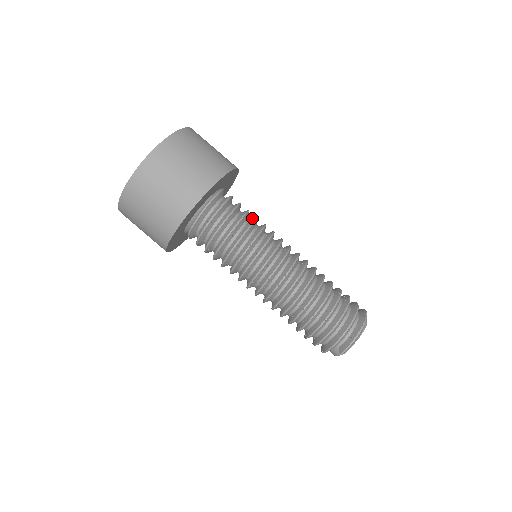
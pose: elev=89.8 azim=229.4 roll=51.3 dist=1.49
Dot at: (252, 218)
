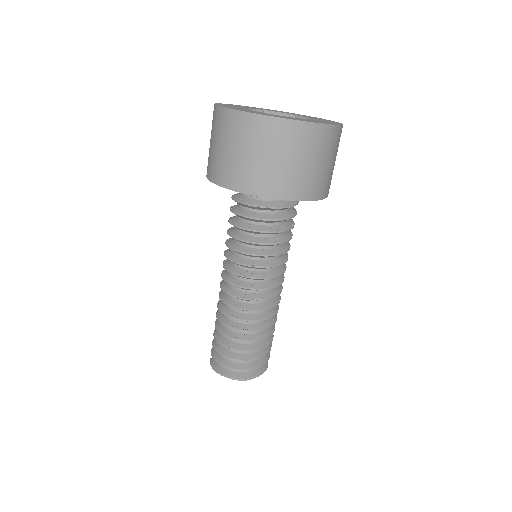
Dot at: (275, 238)
